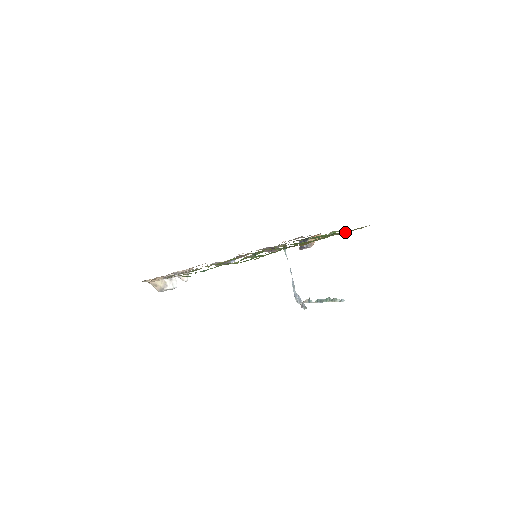
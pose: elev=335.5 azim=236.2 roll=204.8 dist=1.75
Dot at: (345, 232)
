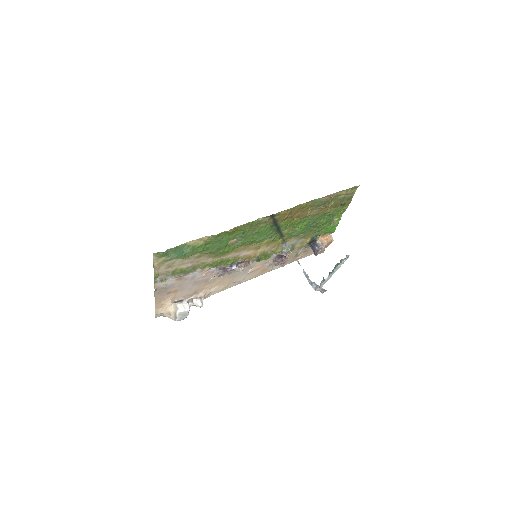
Dot at: (327, 197)
